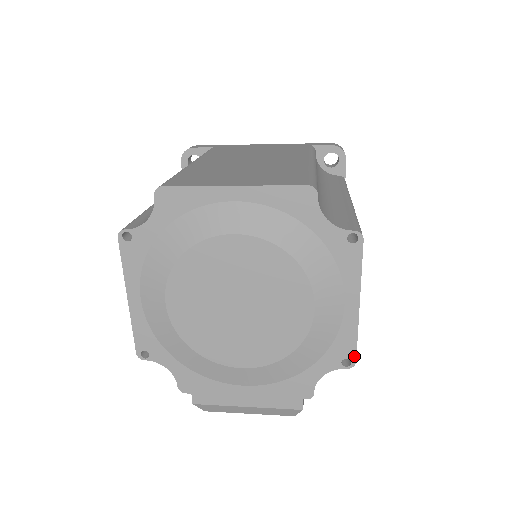
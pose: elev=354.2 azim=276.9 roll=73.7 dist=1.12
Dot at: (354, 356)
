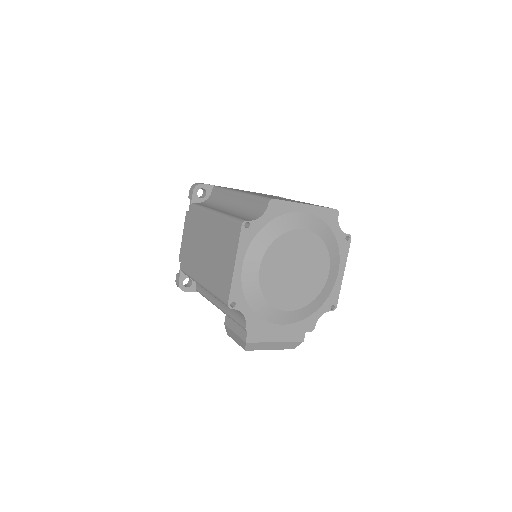
Dot at: (336, 303)
